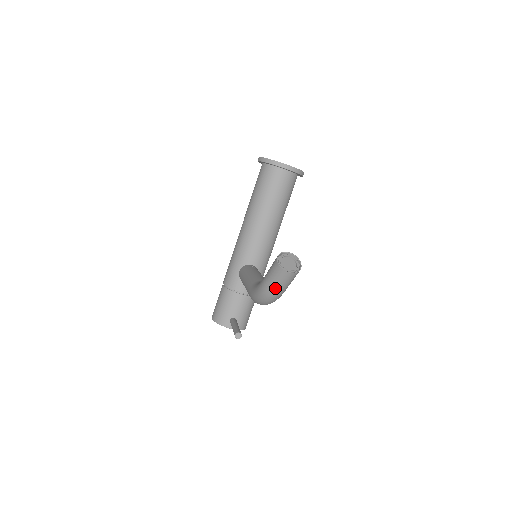
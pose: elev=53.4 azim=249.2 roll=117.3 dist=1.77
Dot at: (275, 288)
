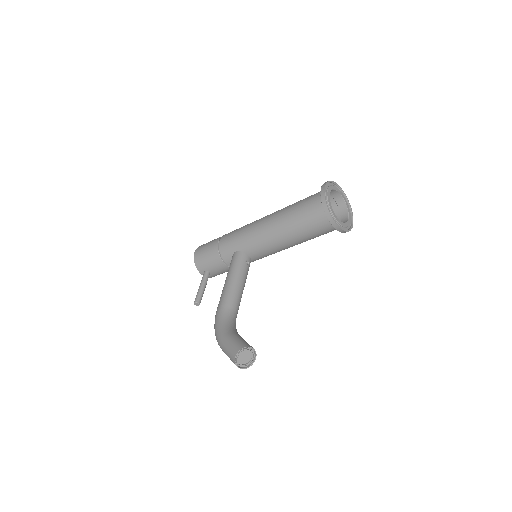
Dot at: (226, 354)
